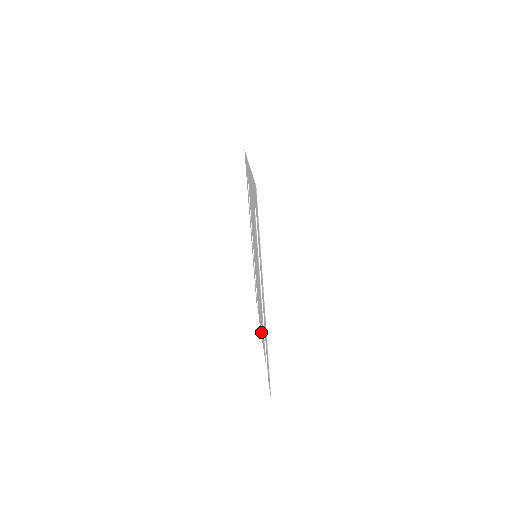
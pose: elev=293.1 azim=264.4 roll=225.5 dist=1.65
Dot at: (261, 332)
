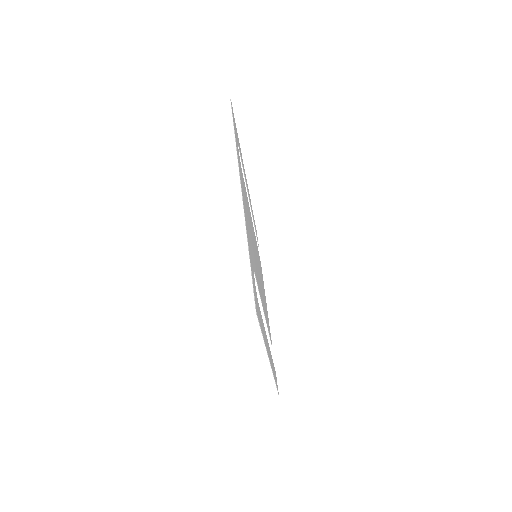
Dot at: occluded
